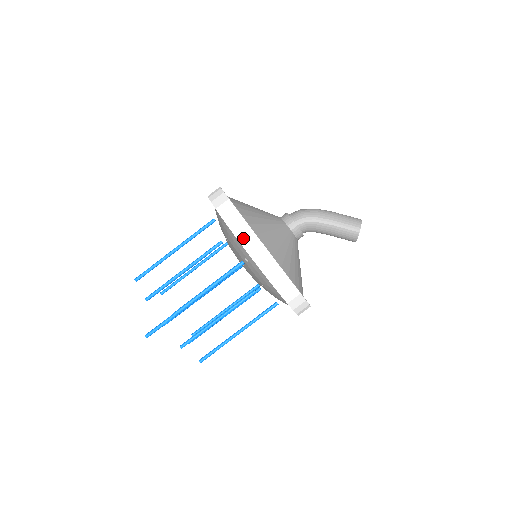
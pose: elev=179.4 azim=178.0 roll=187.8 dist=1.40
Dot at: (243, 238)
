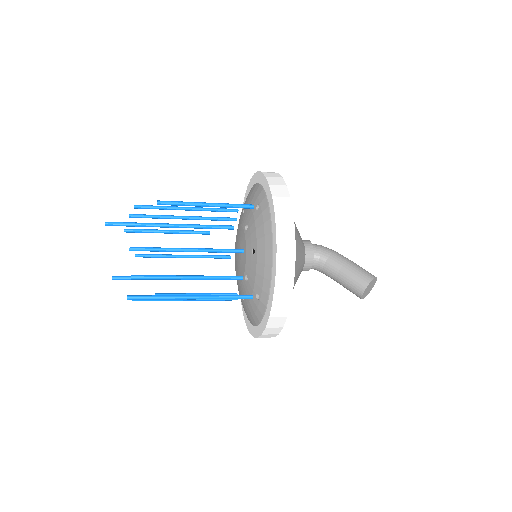
Dot at: (270, 176)
